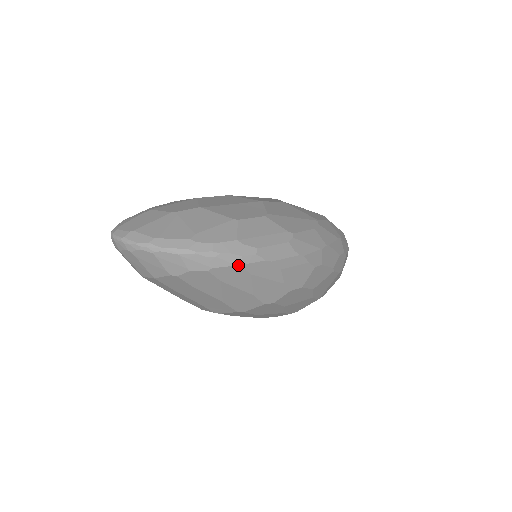
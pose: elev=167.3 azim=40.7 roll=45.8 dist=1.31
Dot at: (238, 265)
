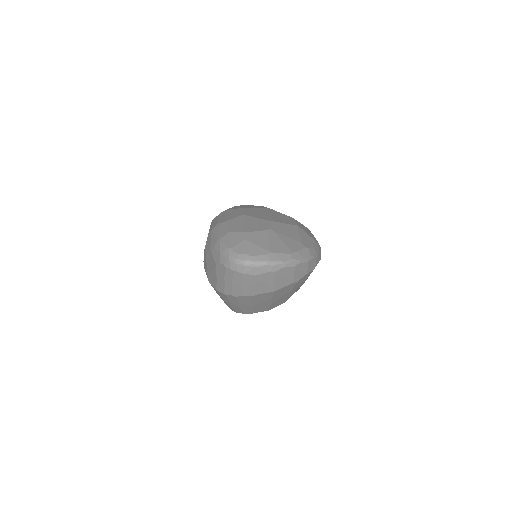
Dot at: (320, 259)
